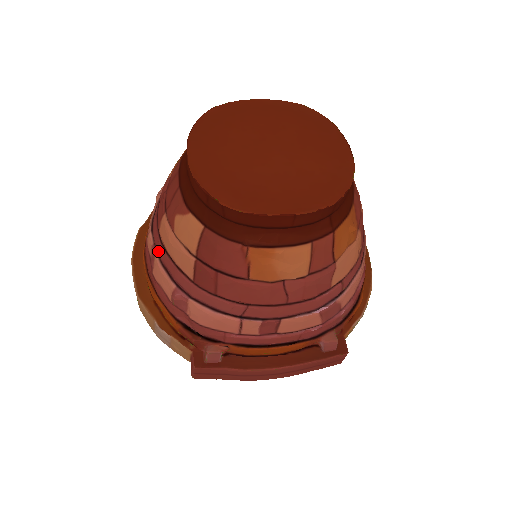
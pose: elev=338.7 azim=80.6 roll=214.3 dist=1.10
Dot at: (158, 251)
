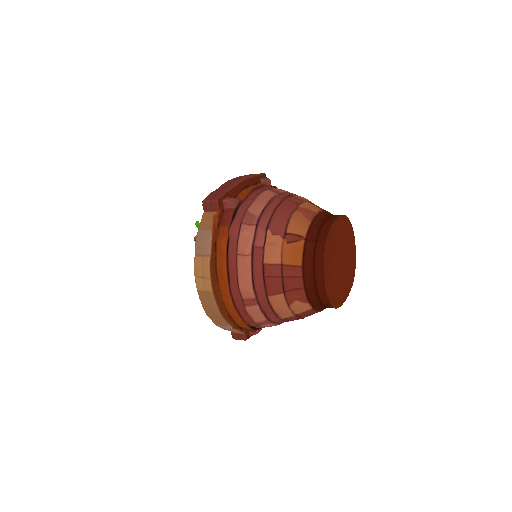
Dot at: (261, 304)
